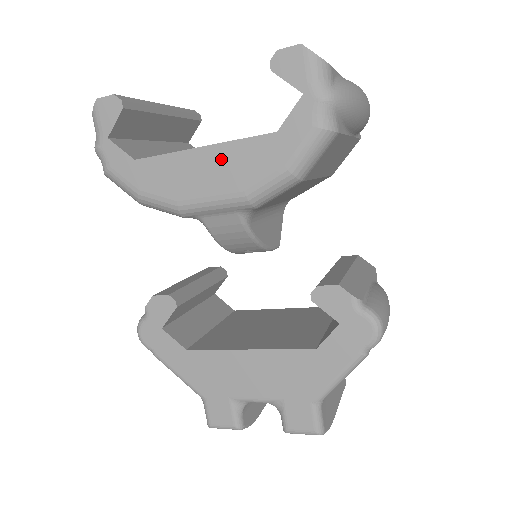
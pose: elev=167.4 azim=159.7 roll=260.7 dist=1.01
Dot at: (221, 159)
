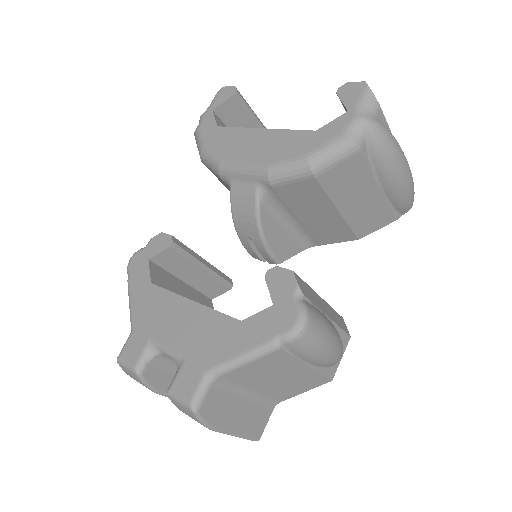
Dot at: (269, 139)
